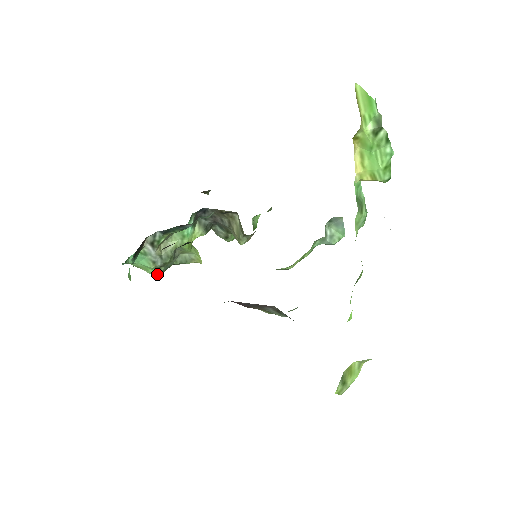
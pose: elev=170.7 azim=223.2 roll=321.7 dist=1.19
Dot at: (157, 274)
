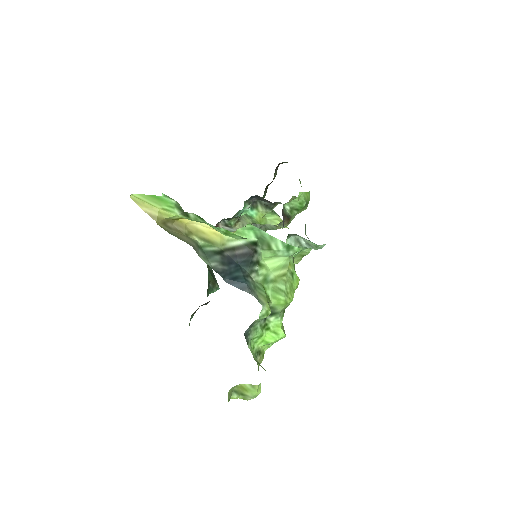
Dot at: occluded
